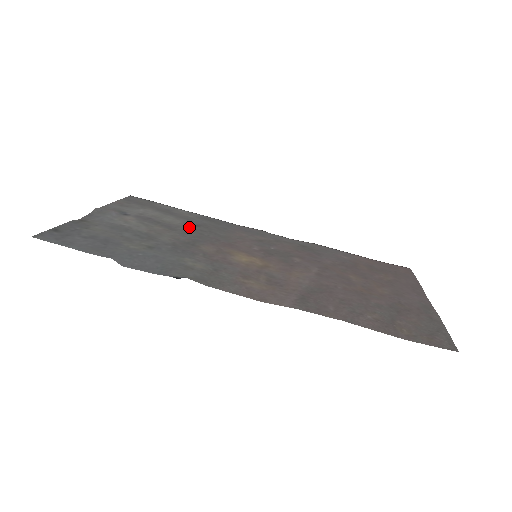
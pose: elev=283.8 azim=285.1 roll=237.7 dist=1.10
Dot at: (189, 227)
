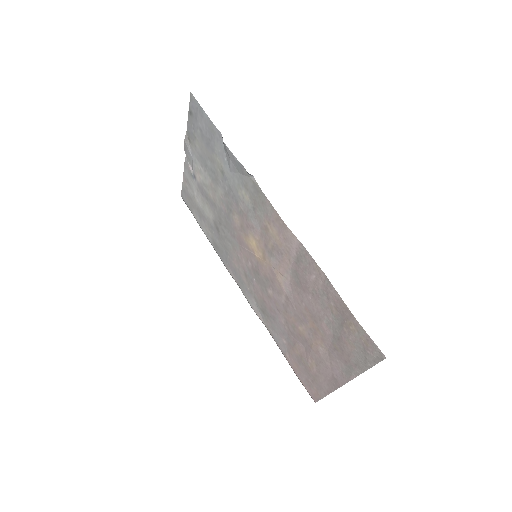
Dot at: (218, 221)
